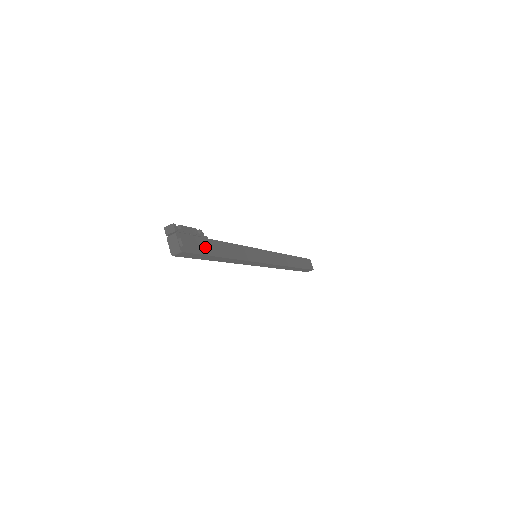
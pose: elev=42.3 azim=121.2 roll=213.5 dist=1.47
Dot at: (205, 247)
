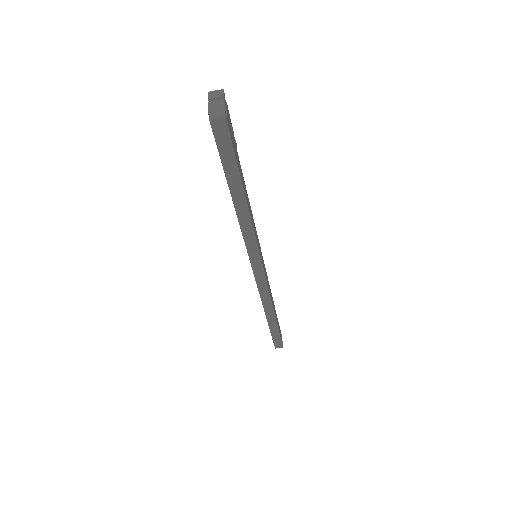
Dot at: (237, 159)
